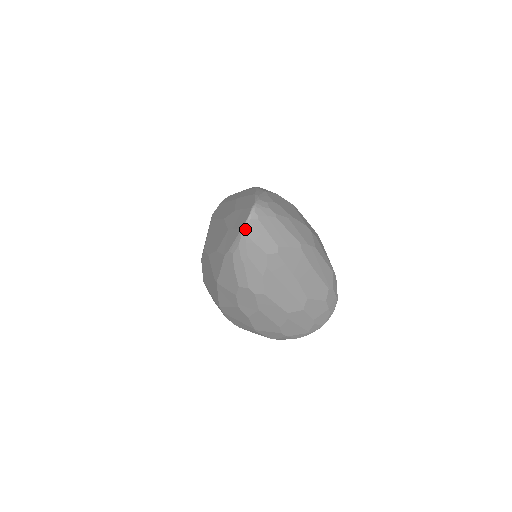
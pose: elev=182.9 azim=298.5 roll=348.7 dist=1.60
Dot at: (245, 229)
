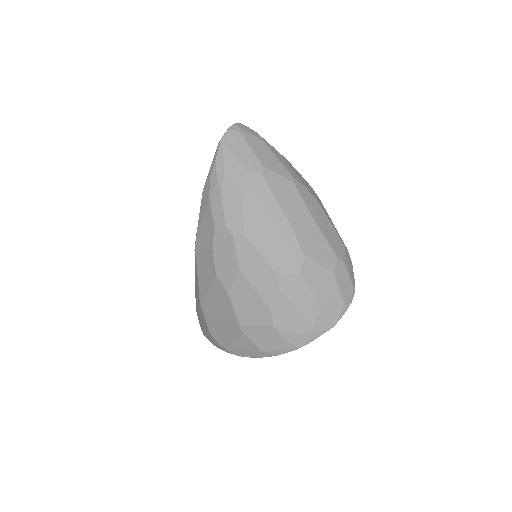
Dot at: (223, 139)
